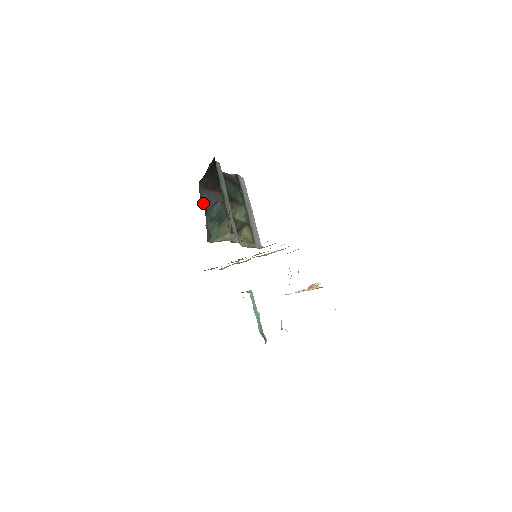
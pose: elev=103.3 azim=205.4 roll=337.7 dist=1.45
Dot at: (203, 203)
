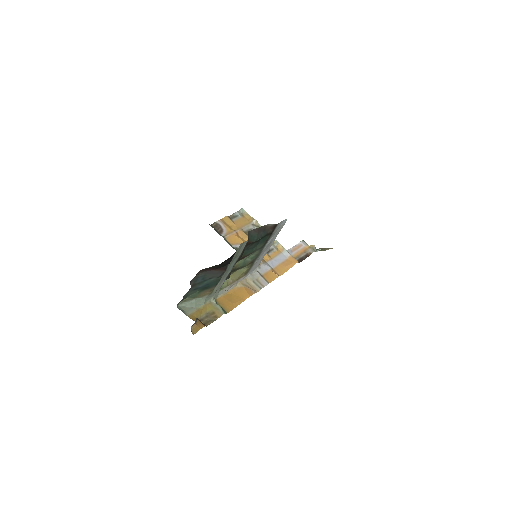
Dot at: (195, 280)
